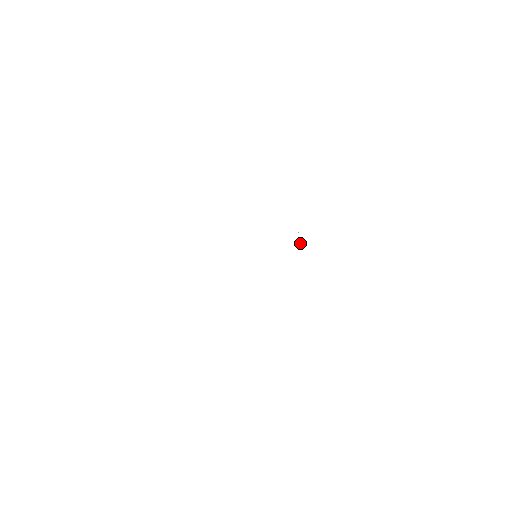
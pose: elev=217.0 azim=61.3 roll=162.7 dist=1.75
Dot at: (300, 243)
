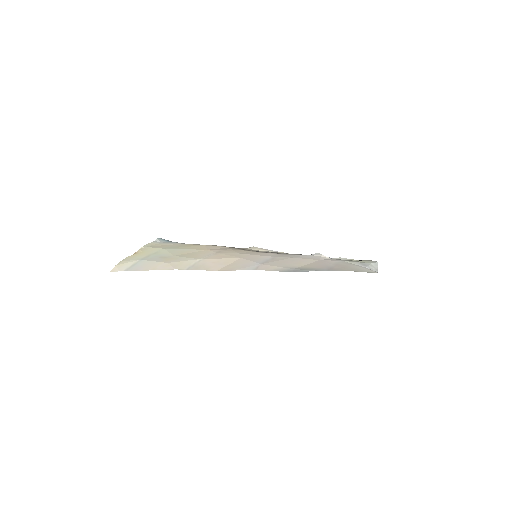
Dot at: occluded
